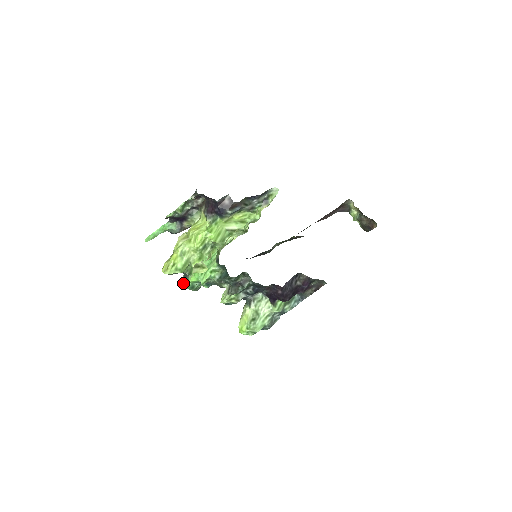
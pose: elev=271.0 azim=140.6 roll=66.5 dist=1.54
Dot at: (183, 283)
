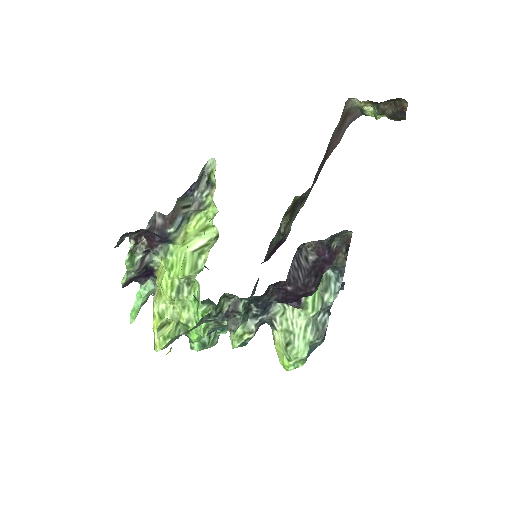
Dot at: (190, 347)
